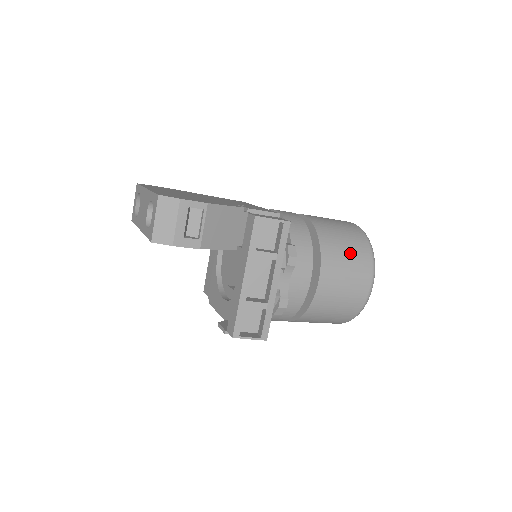
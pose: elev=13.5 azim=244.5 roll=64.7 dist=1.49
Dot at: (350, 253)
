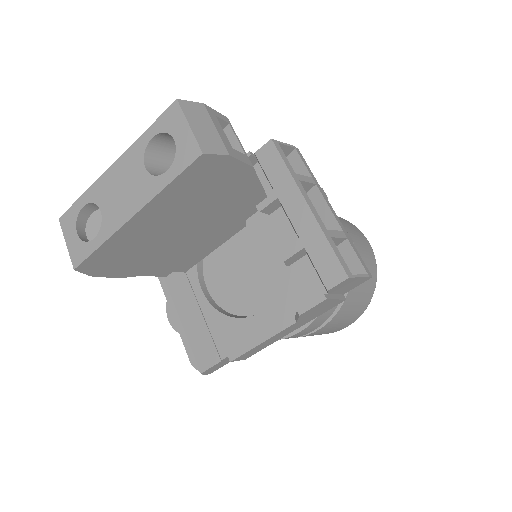
Dot at: occluded
